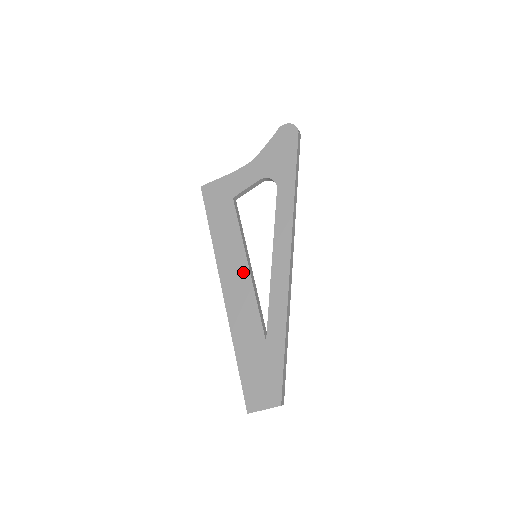
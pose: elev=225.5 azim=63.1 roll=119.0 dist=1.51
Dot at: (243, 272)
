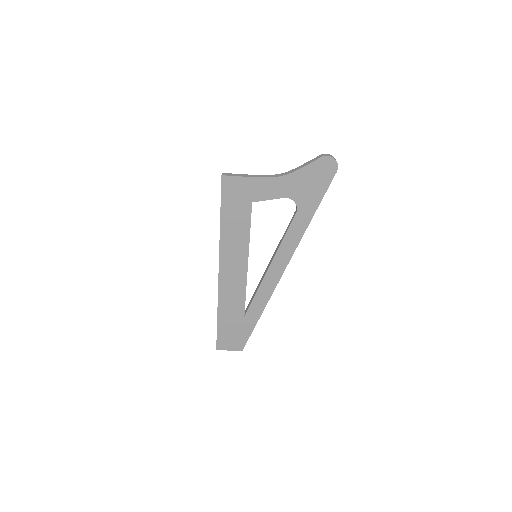
Dot at: (242, 266)
